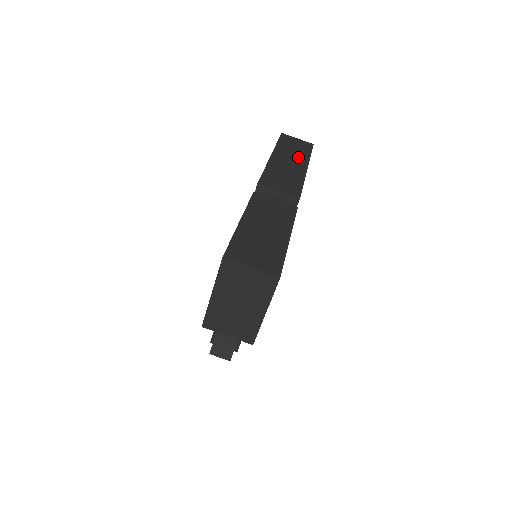
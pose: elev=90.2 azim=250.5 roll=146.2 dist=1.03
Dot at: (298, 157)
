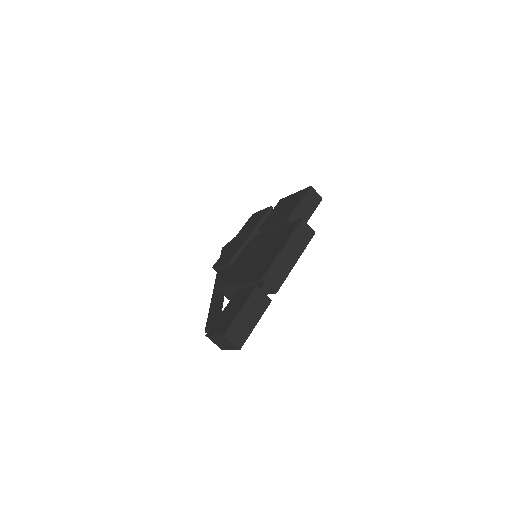
Dot at: (297, 250)
